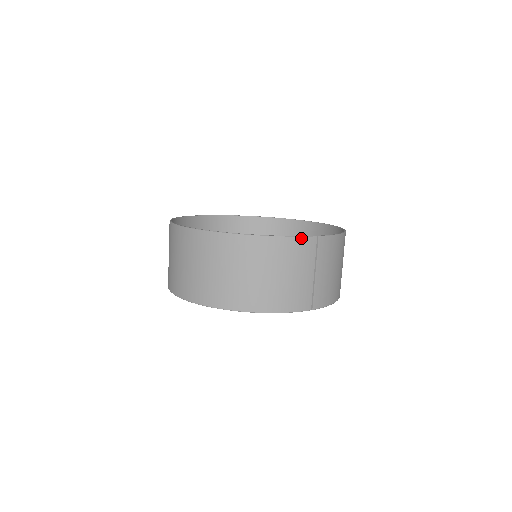
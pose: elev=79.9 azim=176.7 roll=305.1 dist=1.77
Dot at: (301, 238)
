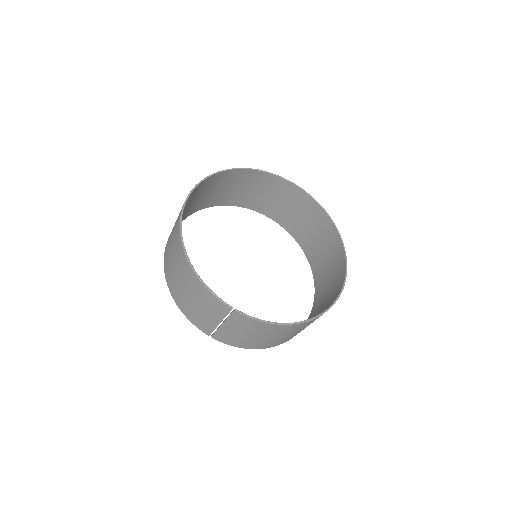
Dot at: (216, 298)
